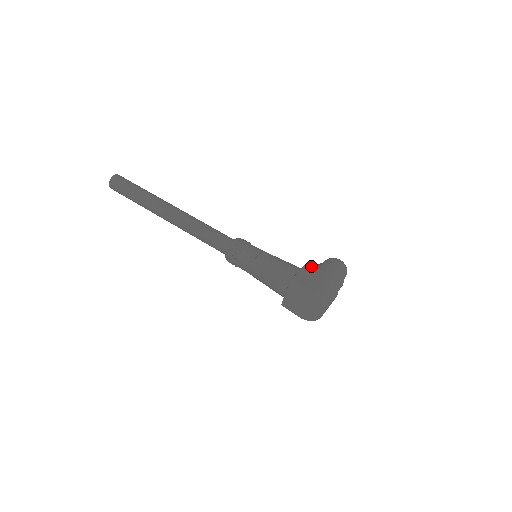
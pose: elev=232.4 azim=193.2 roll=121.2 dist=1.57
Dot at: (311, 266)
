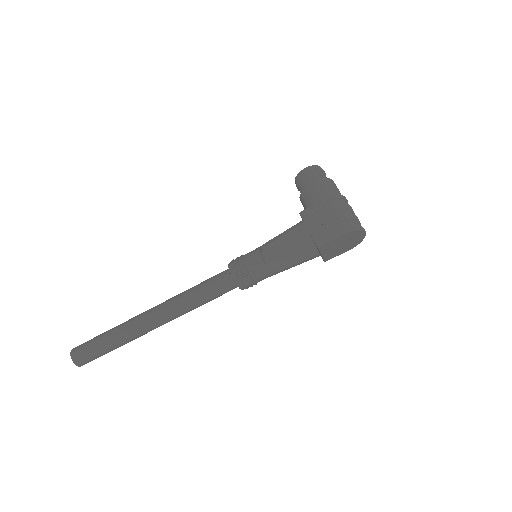
Dot at: (307, 211)
